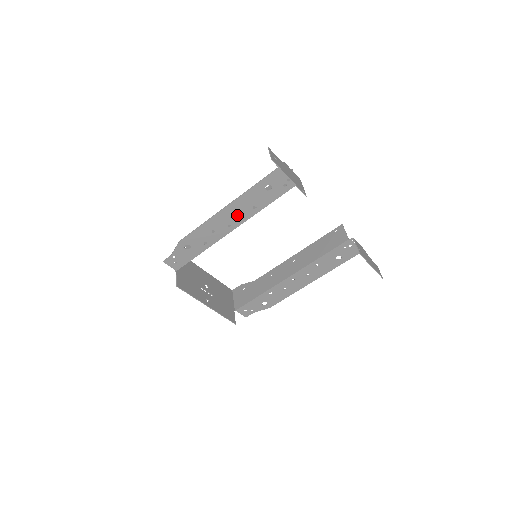
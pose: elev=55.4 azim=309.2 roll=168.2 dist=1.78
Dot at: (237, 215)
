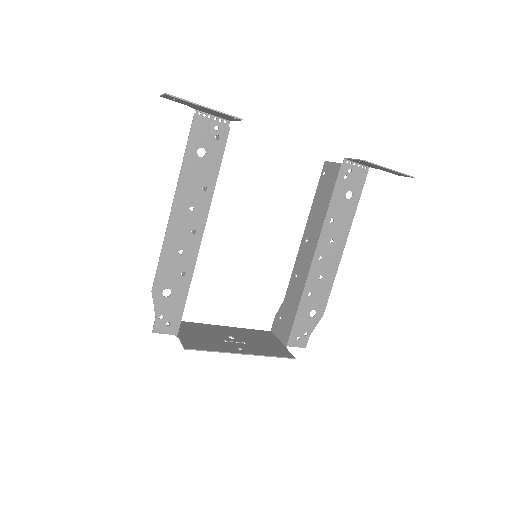
Dot at: (192, 212)
